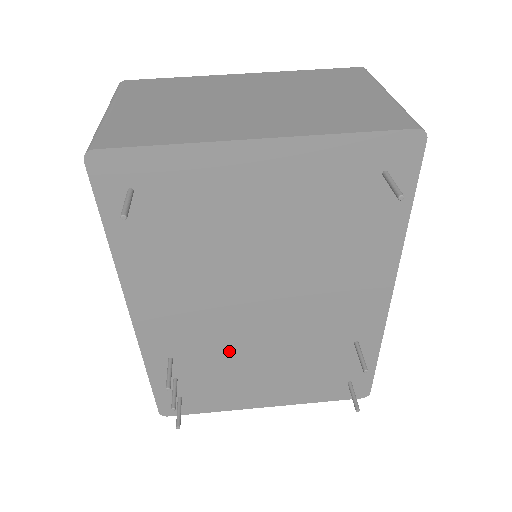
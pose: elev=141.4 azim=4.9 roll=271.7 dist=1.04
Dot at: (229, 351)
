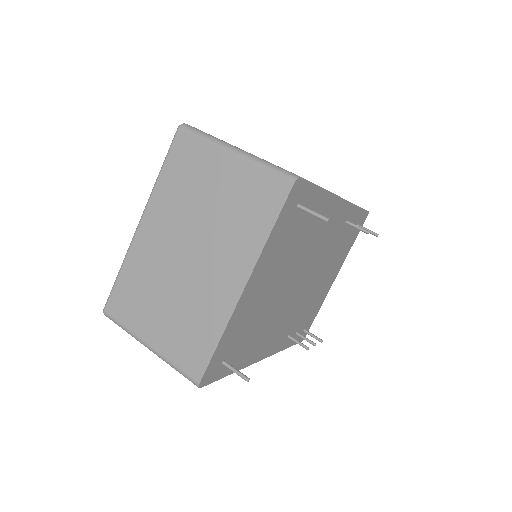
Dot at: (305, 302)
